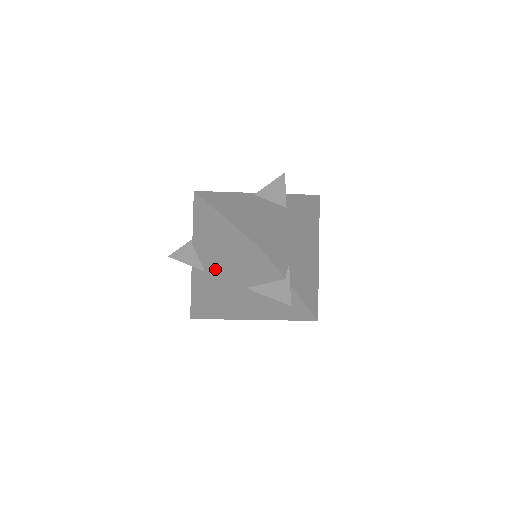
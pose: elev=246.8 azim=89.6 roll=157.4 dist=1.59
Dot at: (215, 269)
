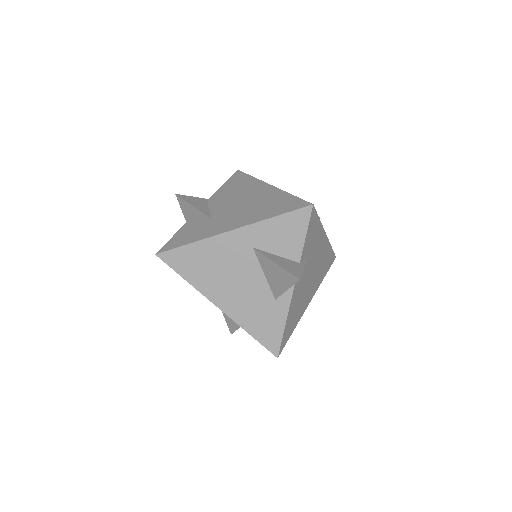
Dot at: (230, 217)
